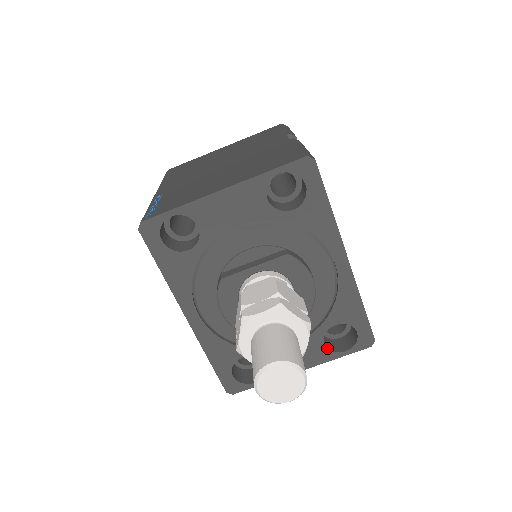
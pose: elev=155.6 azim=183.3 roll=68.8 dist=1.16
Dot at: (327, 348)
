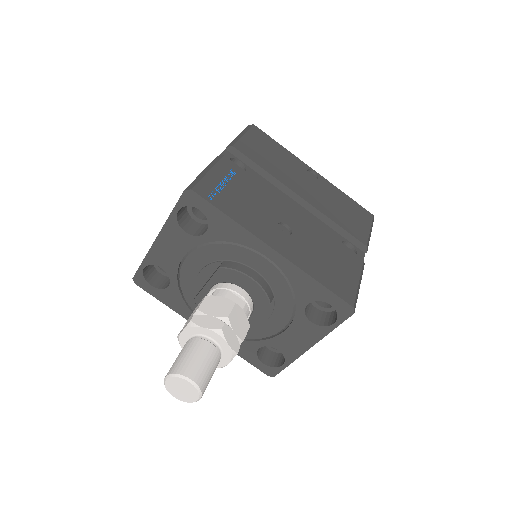
Dot at: (316, 325)
